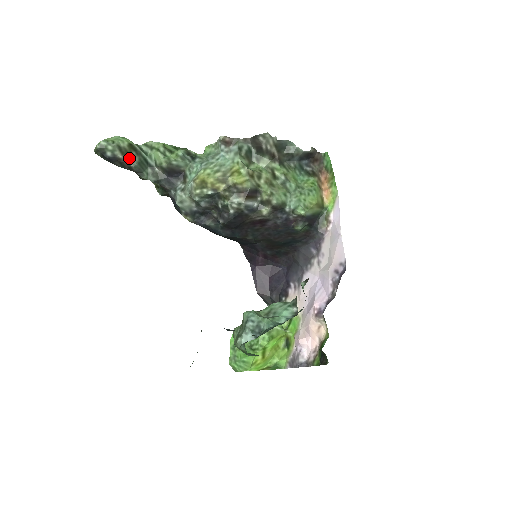
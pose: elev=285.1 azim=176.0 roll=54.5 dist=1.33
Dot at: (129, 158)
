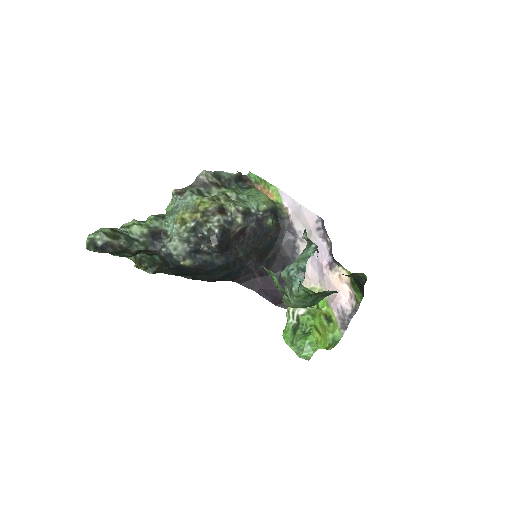
Dot at: (116, 238)
